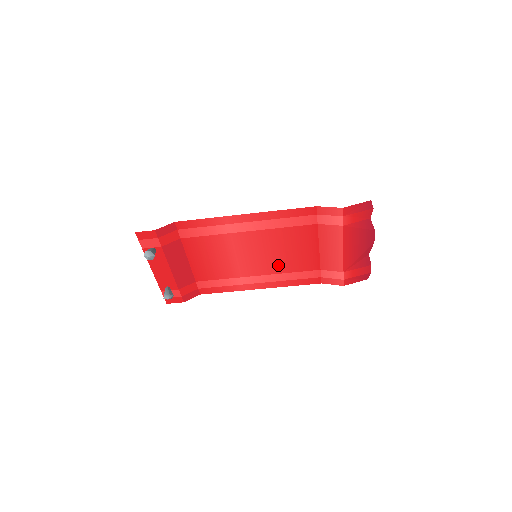
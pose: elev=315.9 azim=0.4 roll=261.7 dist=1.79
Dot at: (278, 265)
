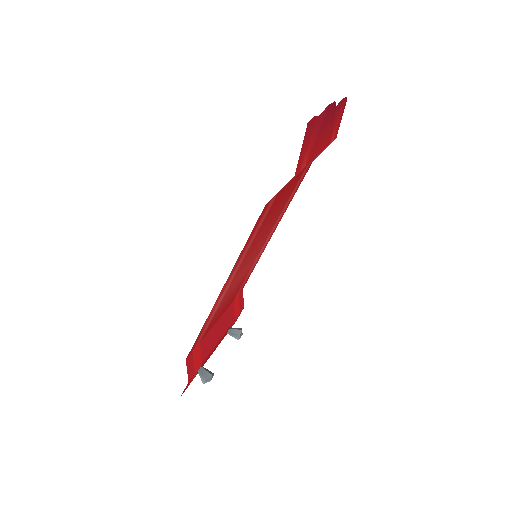
Dot at: (273, 223)
